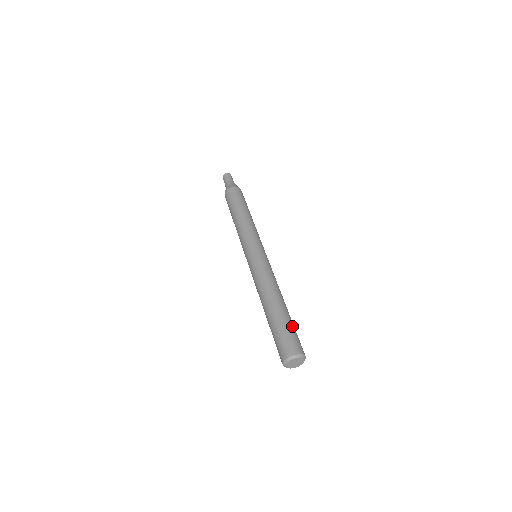
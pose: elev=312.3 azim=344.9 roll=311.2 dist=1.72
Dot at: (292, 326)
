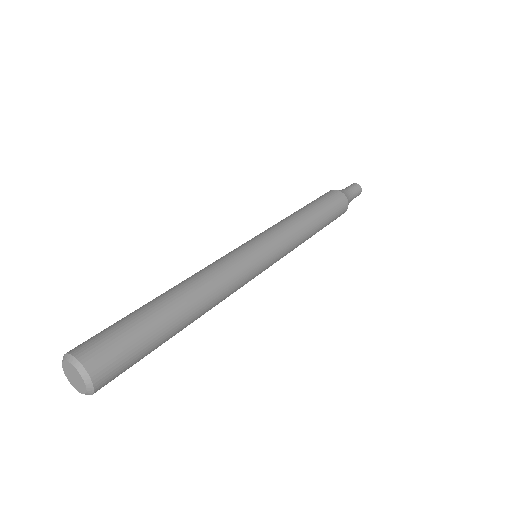
Dot at: (129, 320)
